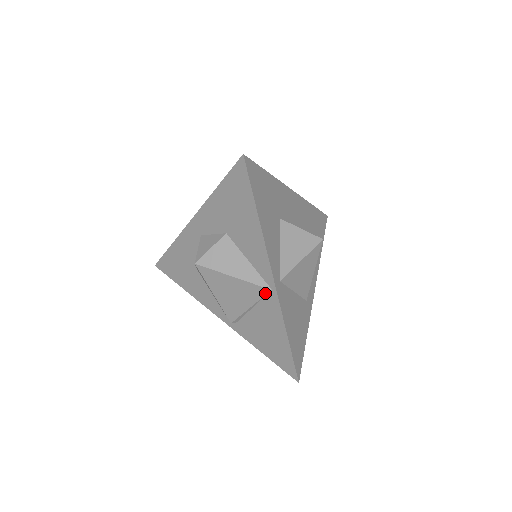
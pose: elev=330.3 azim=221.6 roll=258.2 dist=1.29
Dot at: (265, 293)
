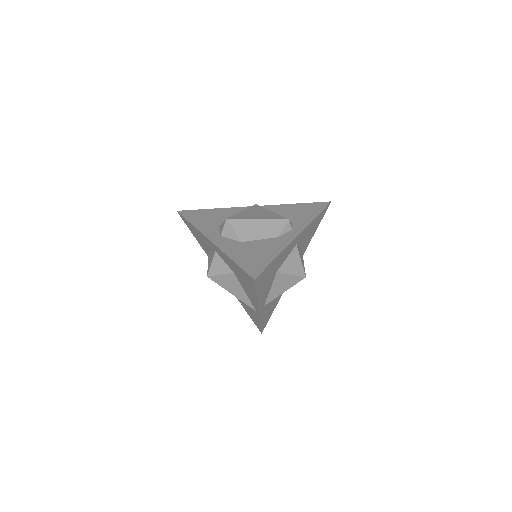
Dot at: (252, 308)
